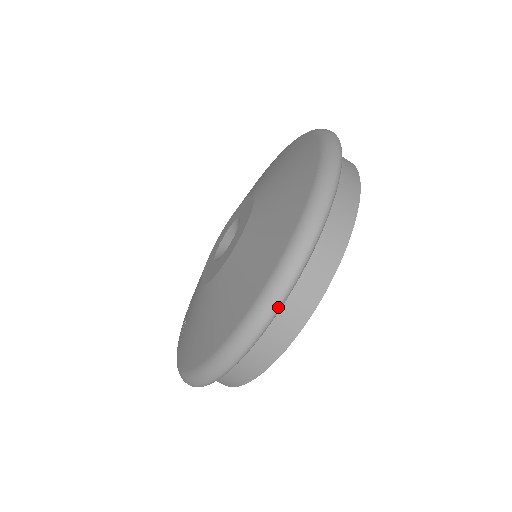
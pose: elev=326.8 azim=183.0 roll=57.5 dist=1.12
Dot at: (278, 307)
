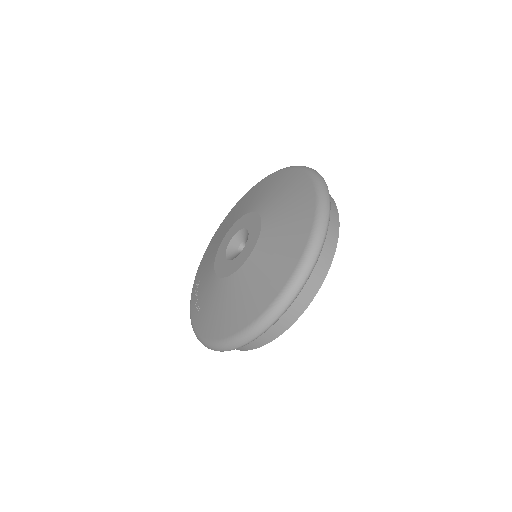
Dot at: (295, 298)
